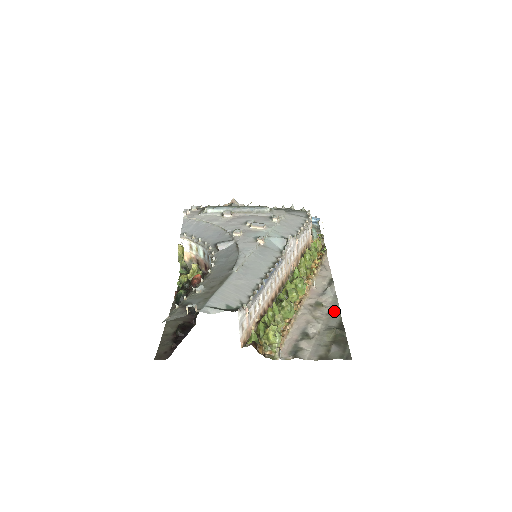
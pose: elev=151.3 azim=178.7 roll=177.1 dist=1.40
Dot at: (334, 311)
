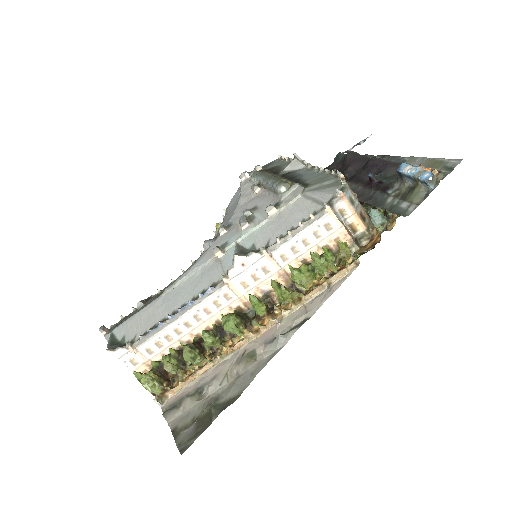
Dot at: (248, 376)
